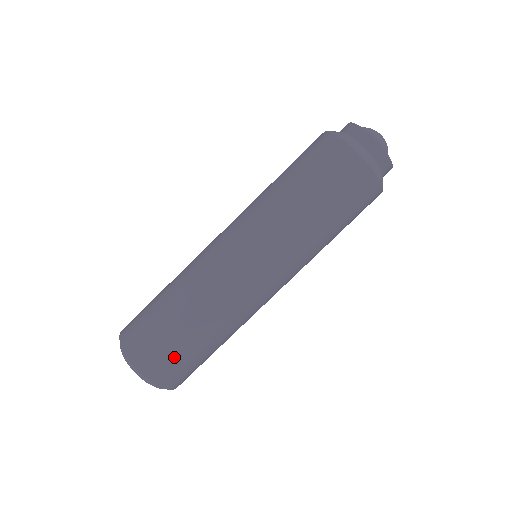
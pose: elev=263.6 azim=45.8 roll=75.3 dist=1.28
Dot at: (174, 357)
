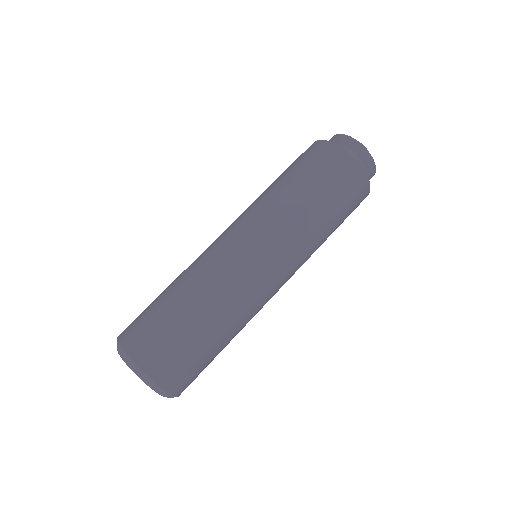
Dot at: (179, 353)
